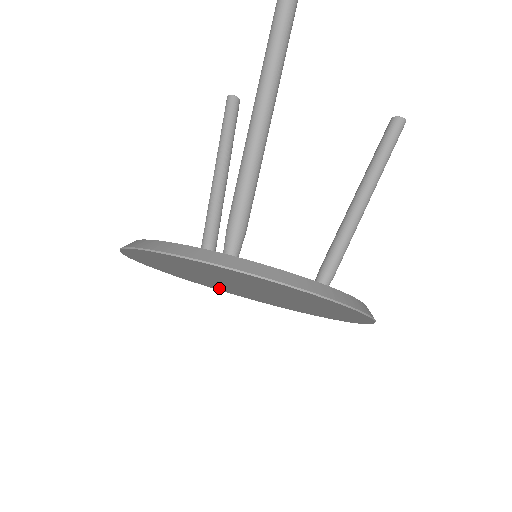
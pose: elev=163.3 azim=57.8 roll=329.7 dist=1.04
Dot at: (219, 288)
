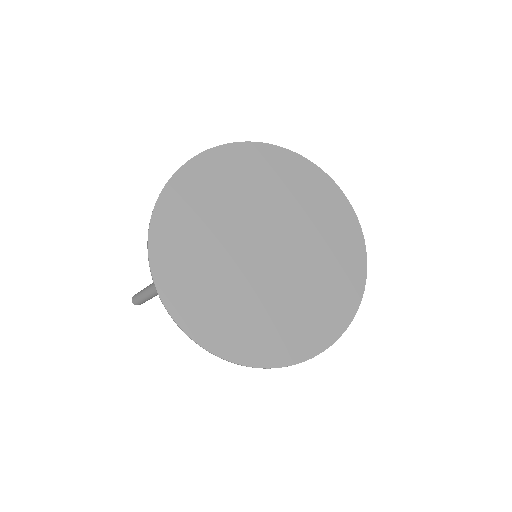
Dot at: (197, 299)
